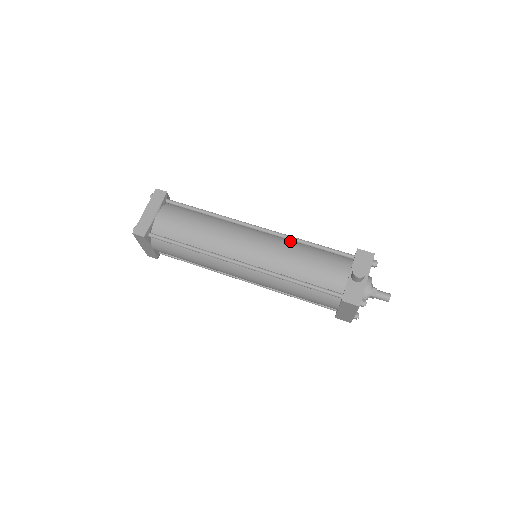
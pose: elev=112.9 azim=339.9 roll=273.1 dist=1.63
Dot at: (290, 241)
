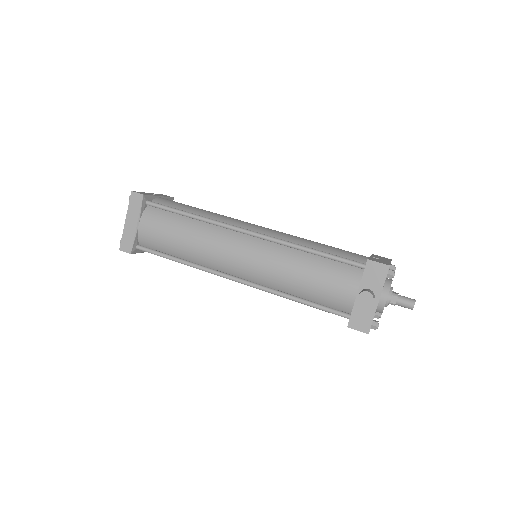
Dot at: (288, 247)
